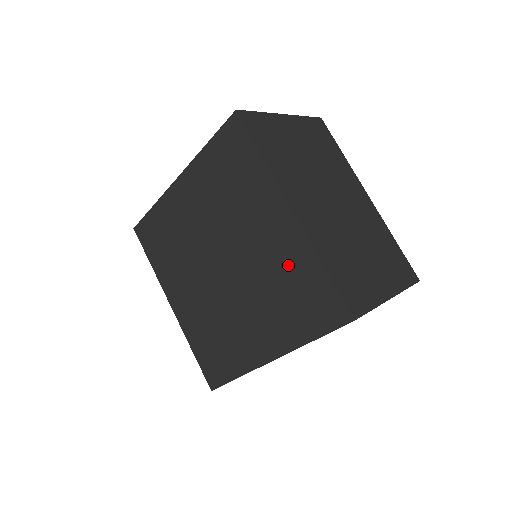
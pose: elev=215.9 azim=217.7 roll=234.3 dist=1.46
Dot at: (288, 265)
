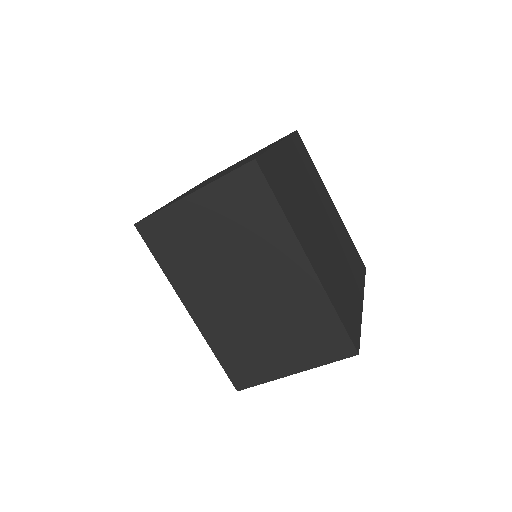
Dot at: occluded
